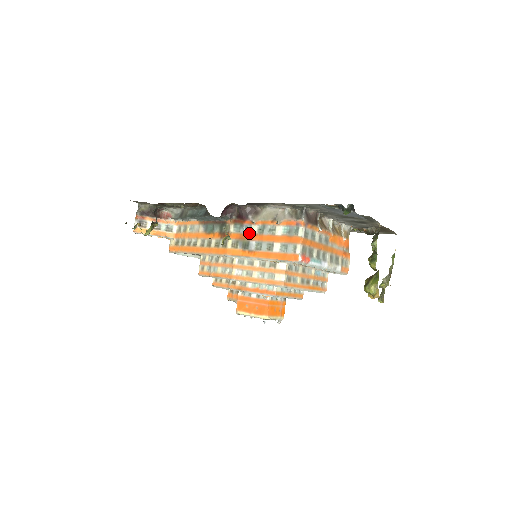
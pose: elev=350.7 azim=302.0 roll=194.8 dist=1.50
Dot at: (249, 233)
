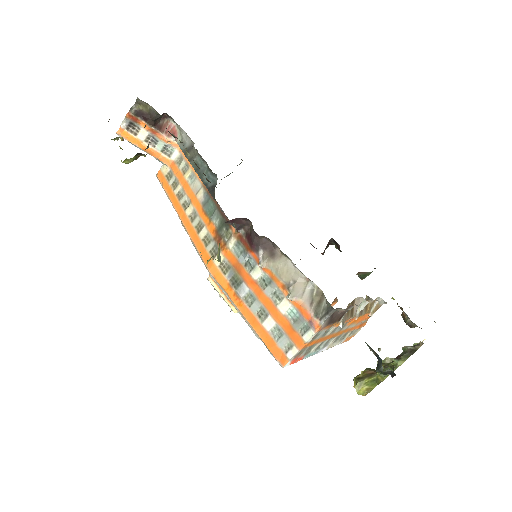
Dot at: (248, 271)
